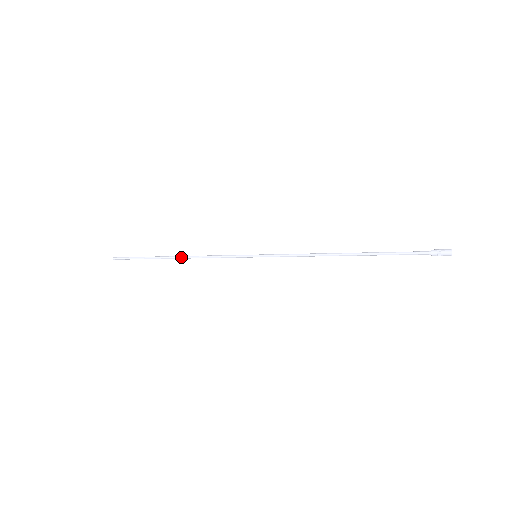
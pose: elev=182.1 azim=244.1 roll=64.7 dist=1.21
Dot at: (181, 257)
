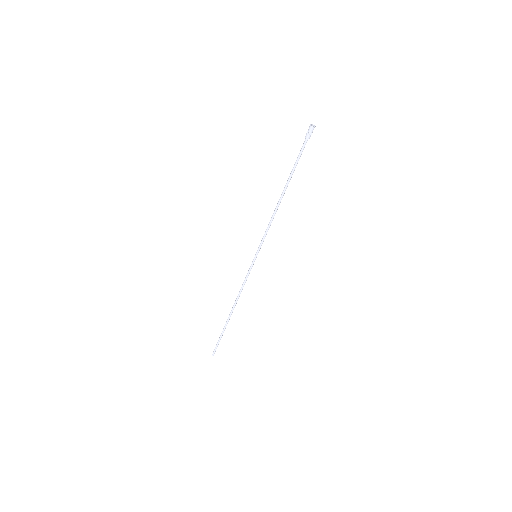
Dot at: (233, 307)
